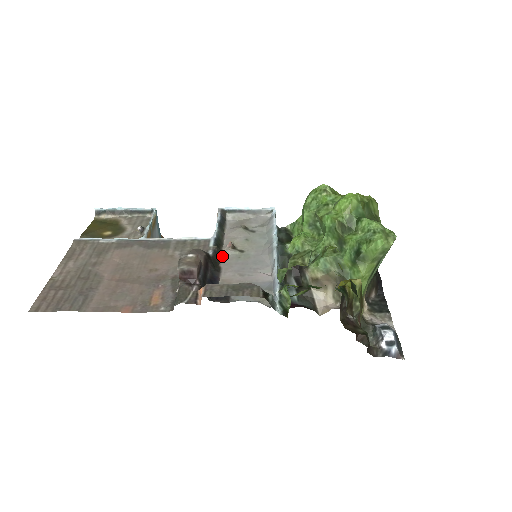
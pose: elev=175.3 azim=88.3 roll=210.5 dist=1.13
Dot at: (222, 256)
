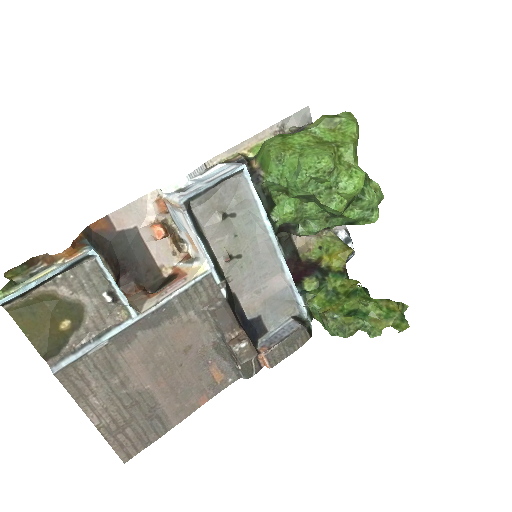
Dot at: (226, 277)
